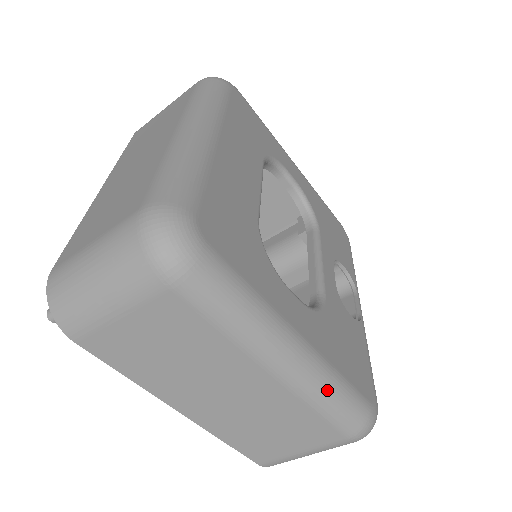
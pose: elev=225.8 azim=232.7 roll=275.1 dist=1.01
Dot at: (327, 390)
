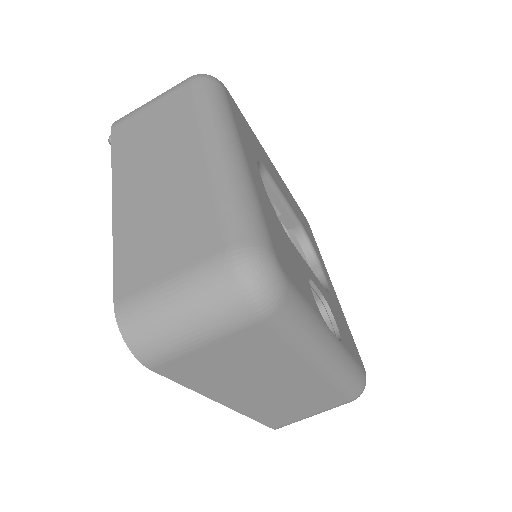
Dot at: (238, 186)
